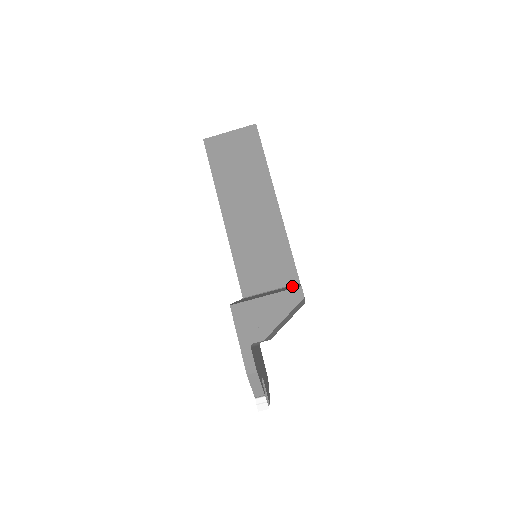
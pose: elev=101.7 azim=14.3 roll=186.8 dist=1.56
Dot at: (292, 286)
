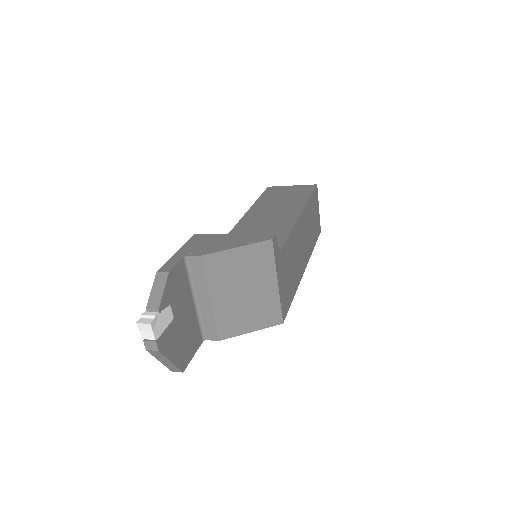
Dot at: occluded
